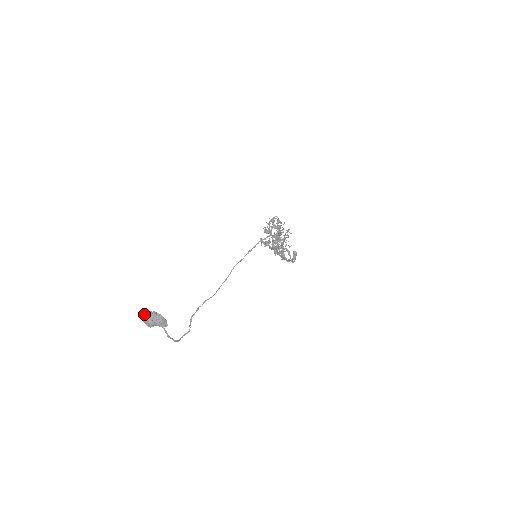
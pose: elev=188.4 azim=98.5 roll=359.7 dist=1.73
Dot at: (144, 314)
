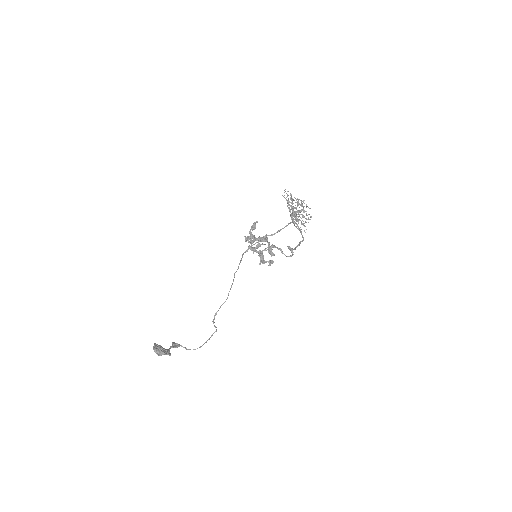
Dot at: occluded
